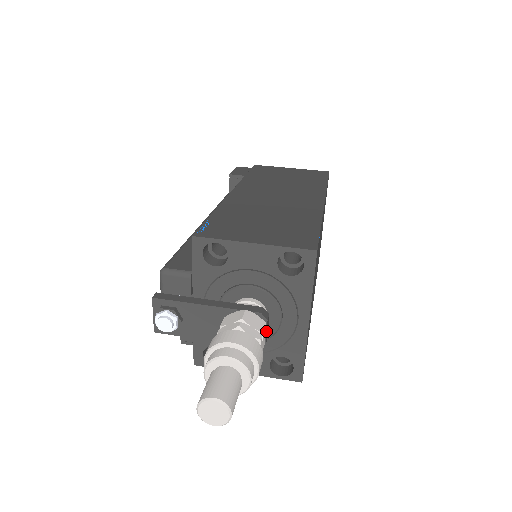
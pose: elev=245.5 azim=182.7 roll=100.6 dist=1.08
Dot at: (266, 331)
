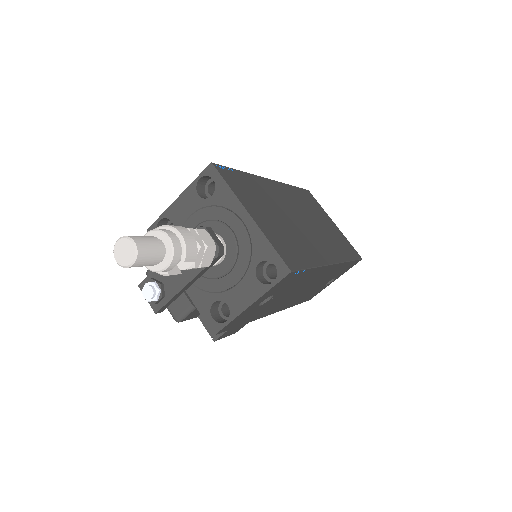
Dot at: (211, 237)
